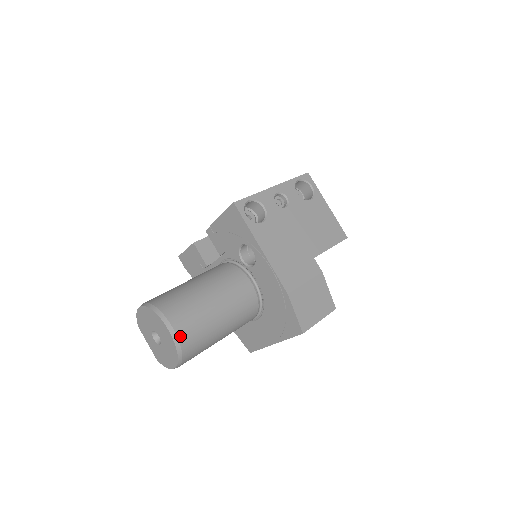
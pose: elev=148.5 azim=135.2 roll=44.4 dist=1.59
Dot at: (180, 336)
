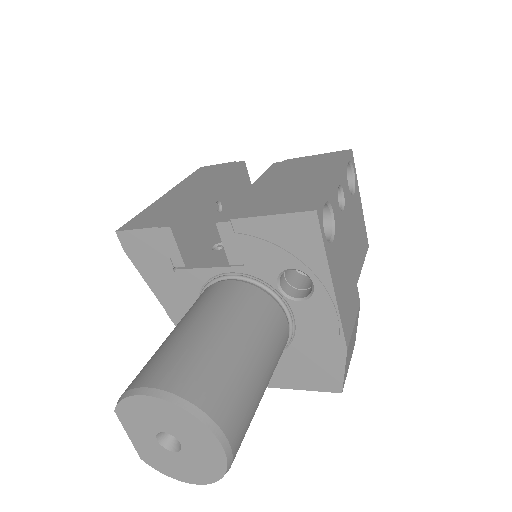
Dot at: (234, 452)
